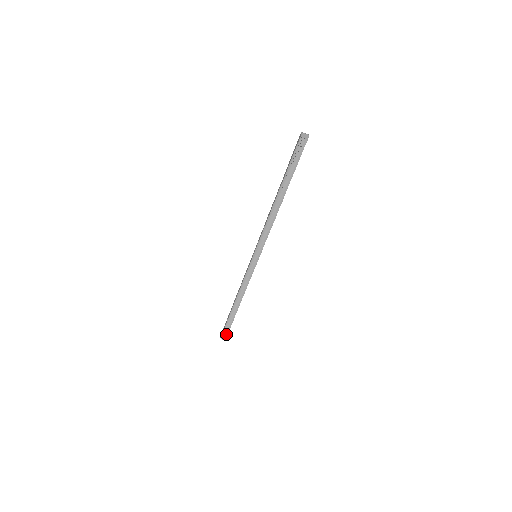
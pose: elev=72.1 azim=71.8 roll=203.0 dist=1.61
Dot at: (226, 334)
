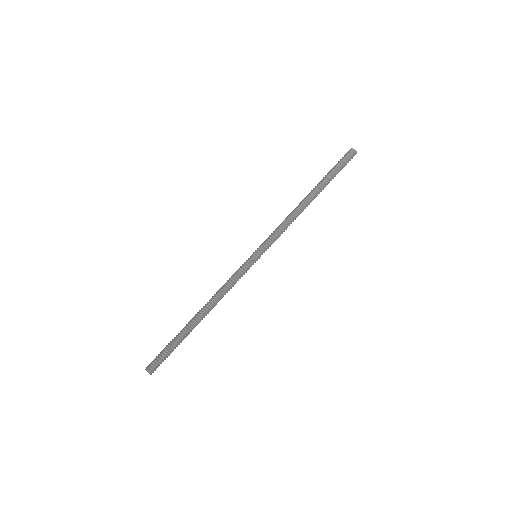
Dot at: (160, 362)
